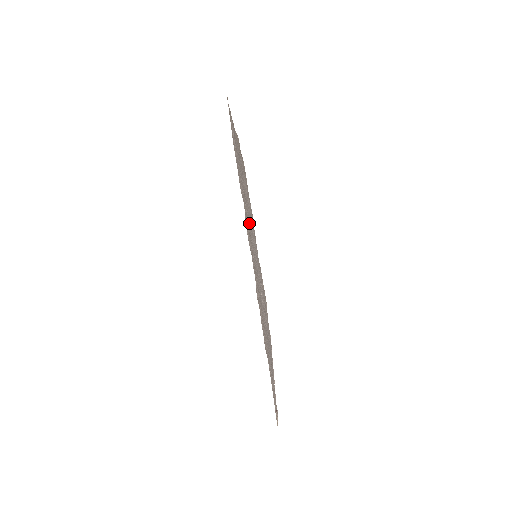
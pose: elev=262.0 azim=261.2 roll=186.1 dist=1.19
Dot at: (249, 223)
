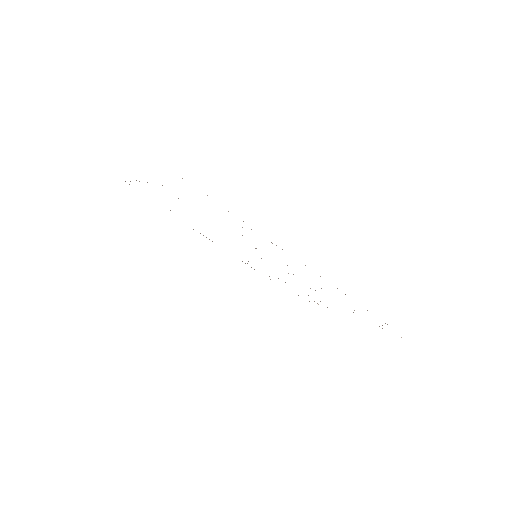
Dot at: occluded
